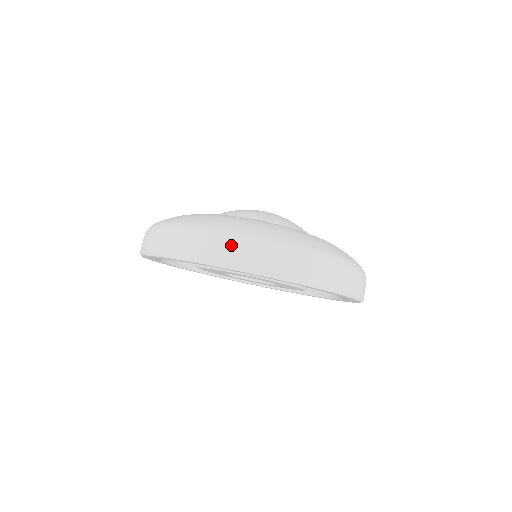
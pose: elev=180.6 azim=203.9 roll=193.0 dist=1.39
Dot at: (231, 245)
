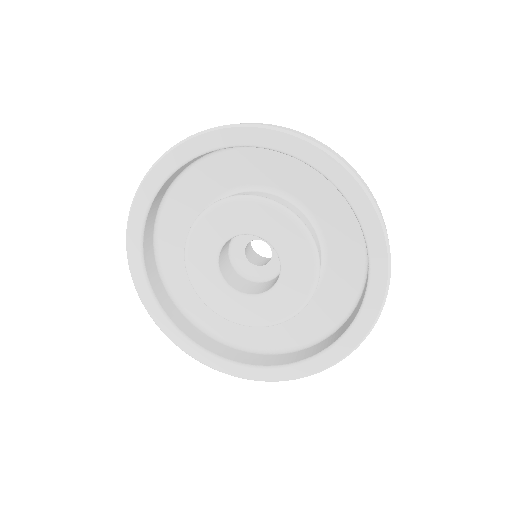
Dot at: (340, 156)
